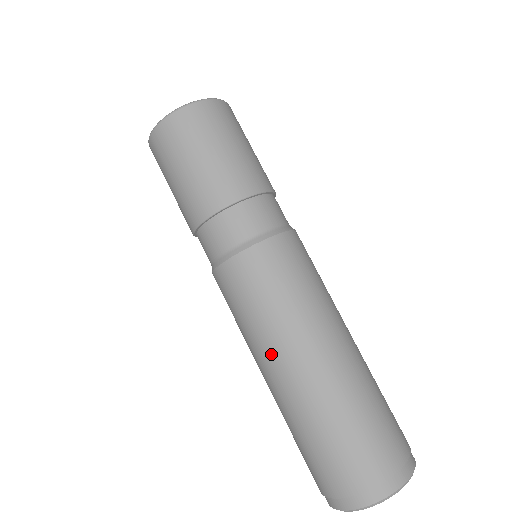
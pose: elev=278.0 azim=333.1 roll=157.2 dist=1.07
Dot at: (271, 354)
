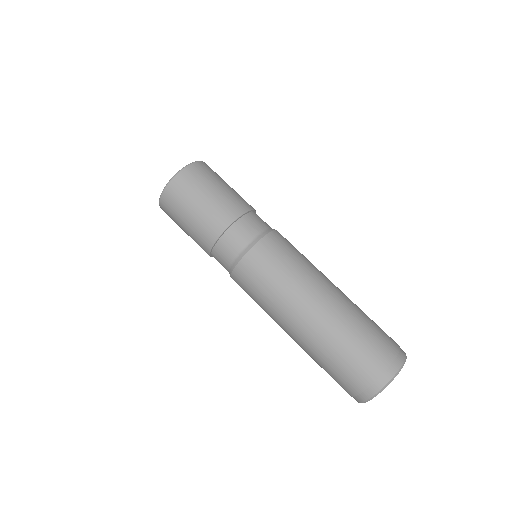
Dot at: (304, 296)
